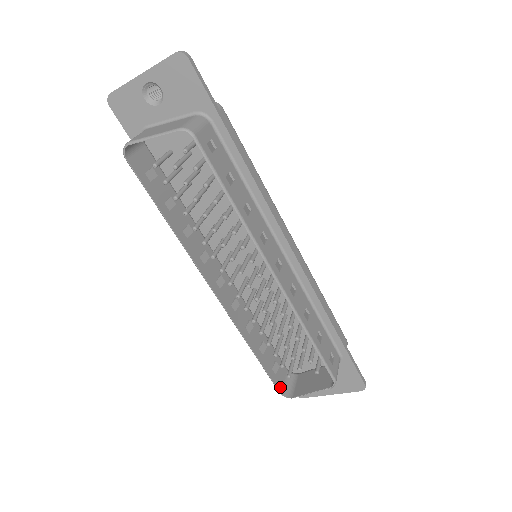
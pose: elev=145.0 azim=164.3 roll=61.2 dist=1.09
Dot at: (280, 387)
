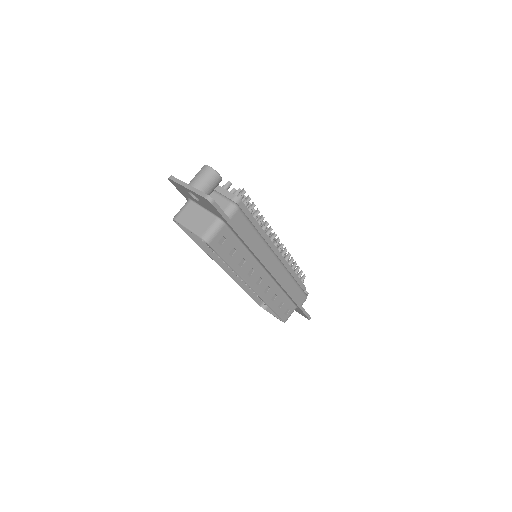
Dot at: (260, 303)
